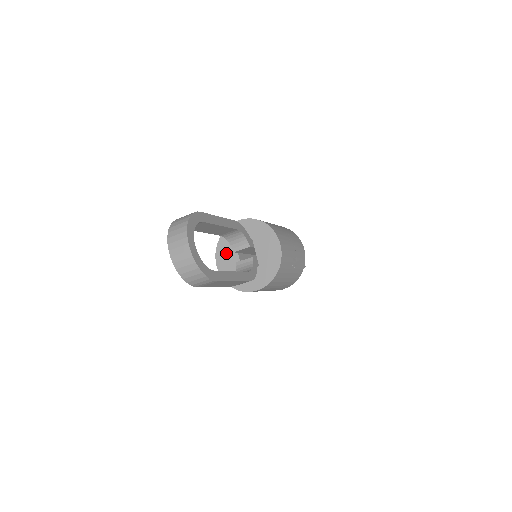
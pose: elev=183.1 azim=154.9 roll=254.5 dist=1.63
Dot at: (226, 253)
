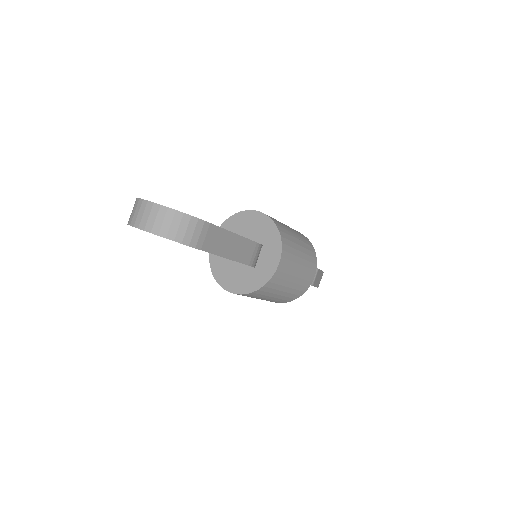
Dot at: (227, 273)
